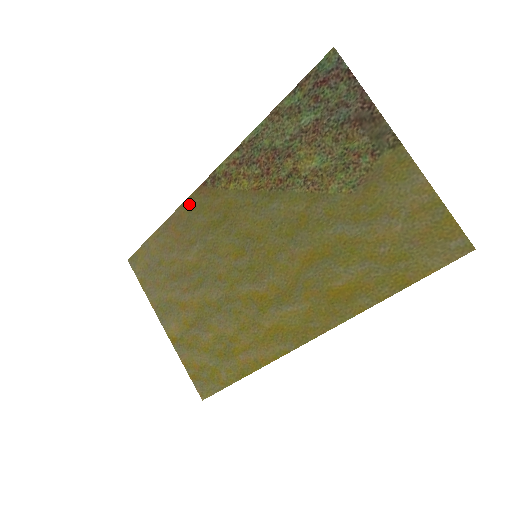
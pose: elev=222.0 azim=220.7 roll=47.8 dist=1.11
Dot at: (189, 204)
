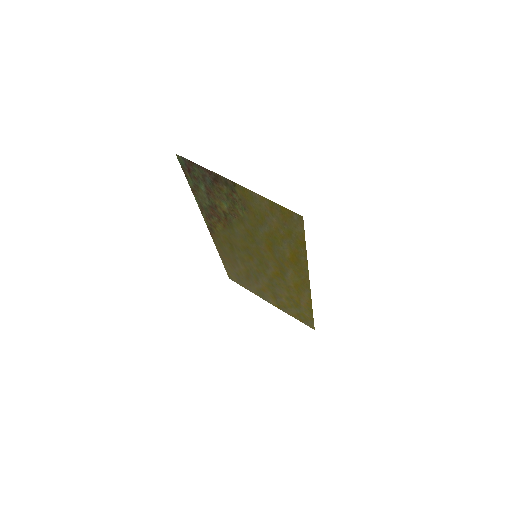
Dot at: (216, 244)
